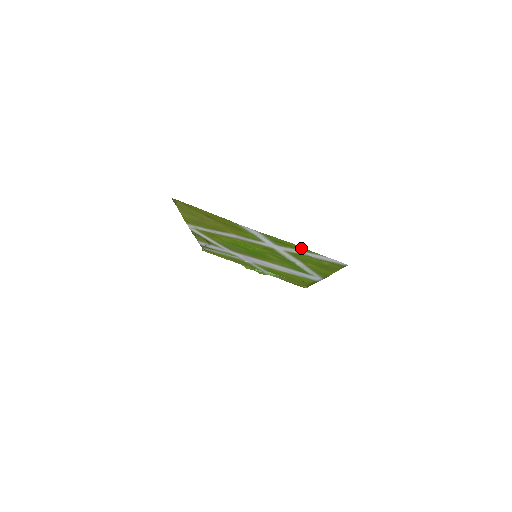
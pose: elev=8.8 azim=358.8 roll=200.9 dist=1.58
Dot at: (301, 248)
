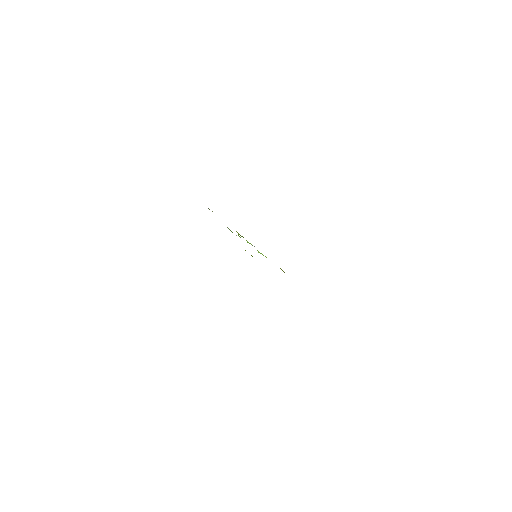
Dot at: occluded
